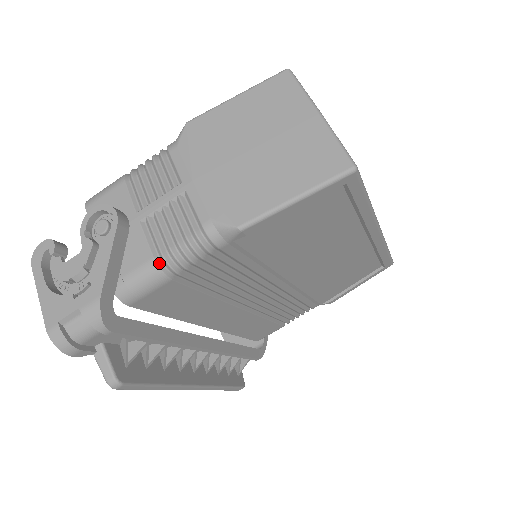
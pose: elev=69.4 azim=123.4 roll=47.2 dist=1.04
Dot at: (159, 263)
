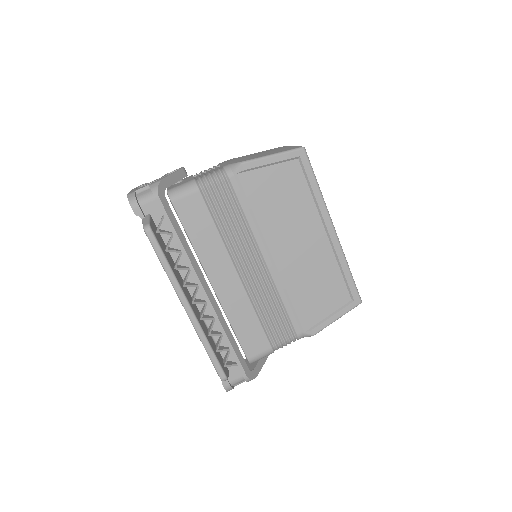
Dot at: (196, 181)
